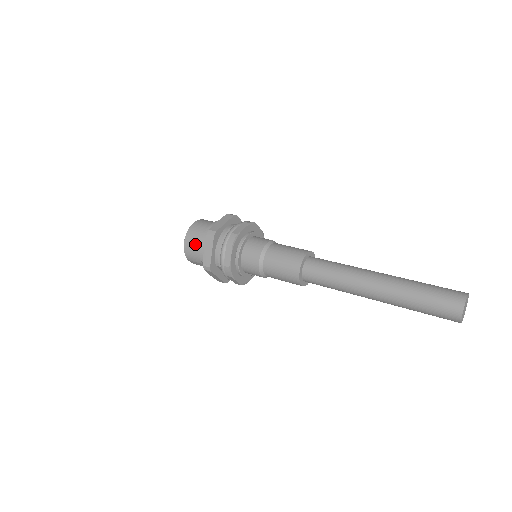
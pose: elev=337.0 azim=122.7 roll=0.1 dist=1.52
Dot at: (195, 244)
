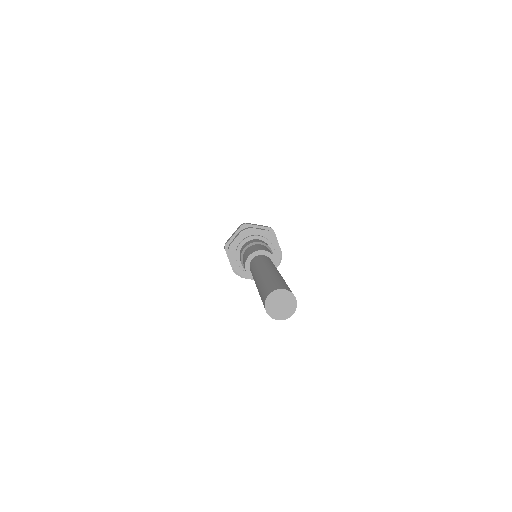
Dot at: occluded
